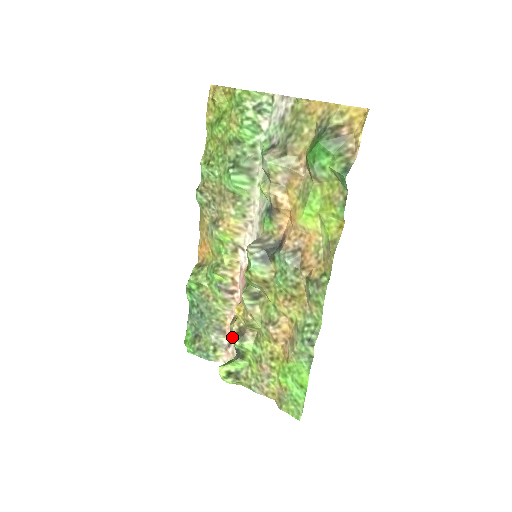
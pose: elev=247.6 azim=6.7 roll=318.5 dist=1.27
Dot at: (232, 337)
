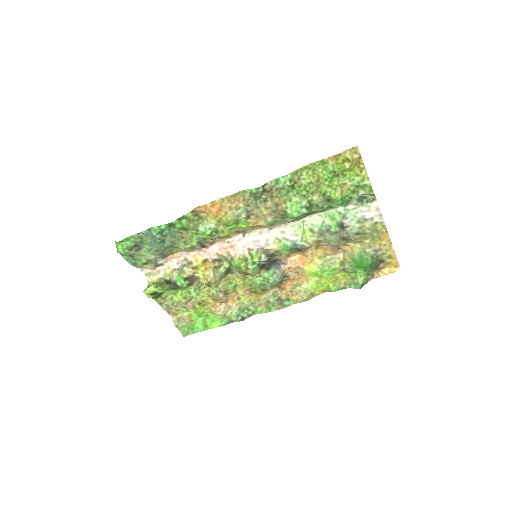
Dot at: (182, 278)
